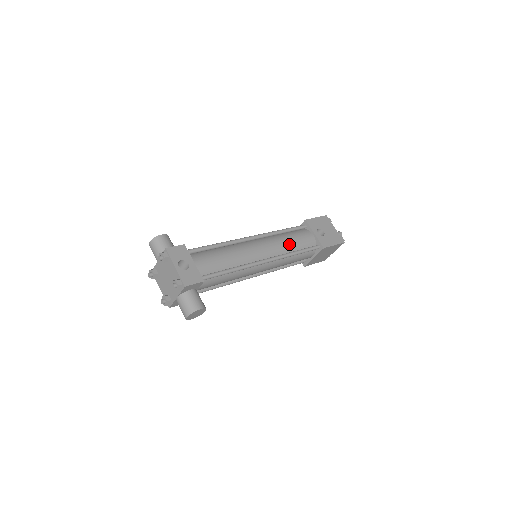
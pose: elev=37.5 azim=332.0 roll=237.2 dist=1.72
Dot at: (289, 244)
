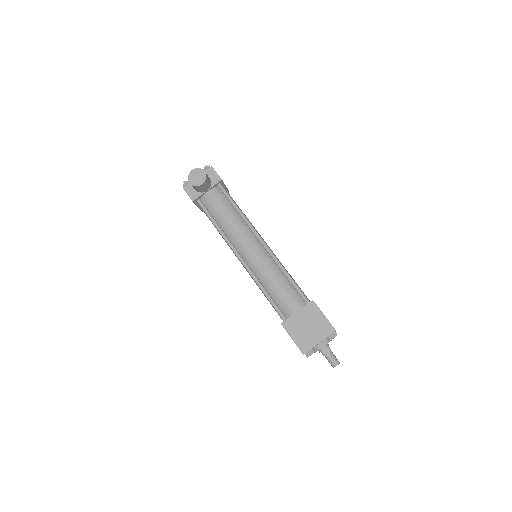
Dot at: (287, 271)
